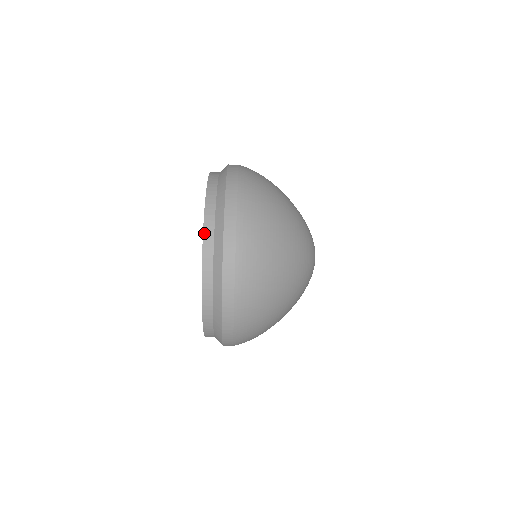
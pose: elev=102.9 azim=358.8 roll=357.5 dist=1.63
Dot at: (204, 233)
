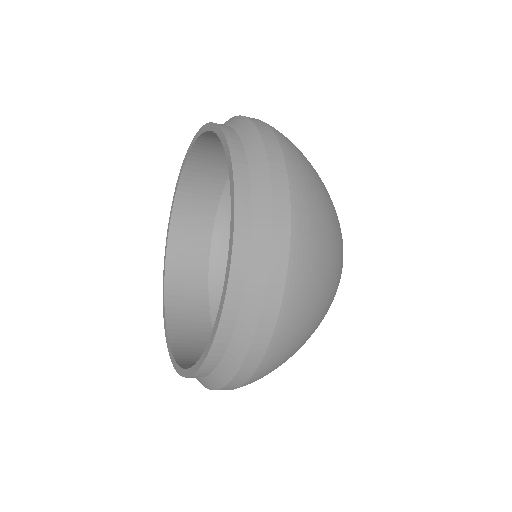
Dot at: (225, 134)
